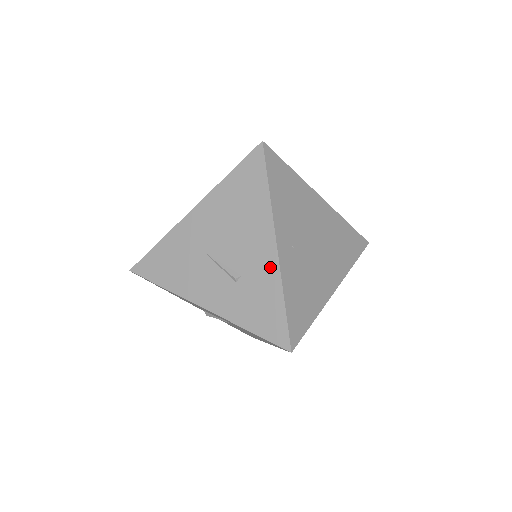
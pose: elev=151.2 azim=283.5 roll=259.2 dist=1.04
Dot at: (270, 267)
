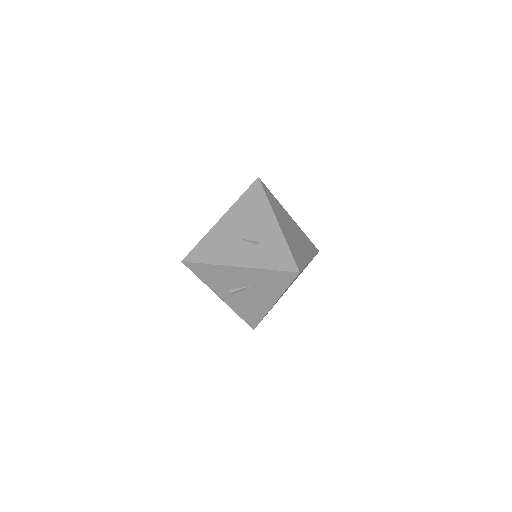
Dot at: (276, 233)
